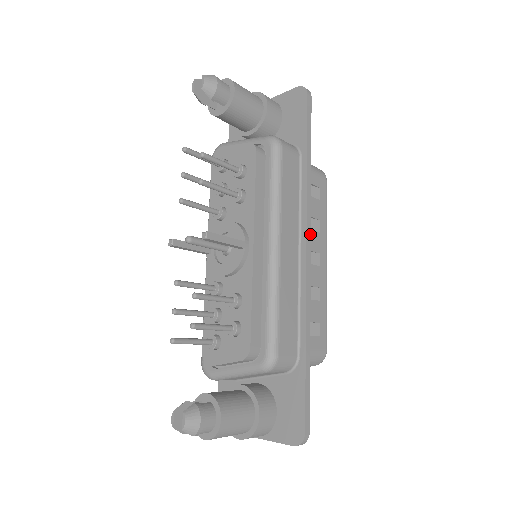
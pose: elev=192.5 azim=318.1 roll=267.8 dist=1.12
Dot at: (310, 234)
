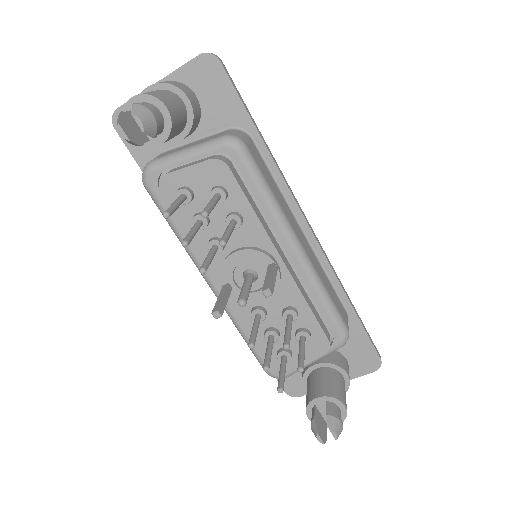
Dot at: occluded
